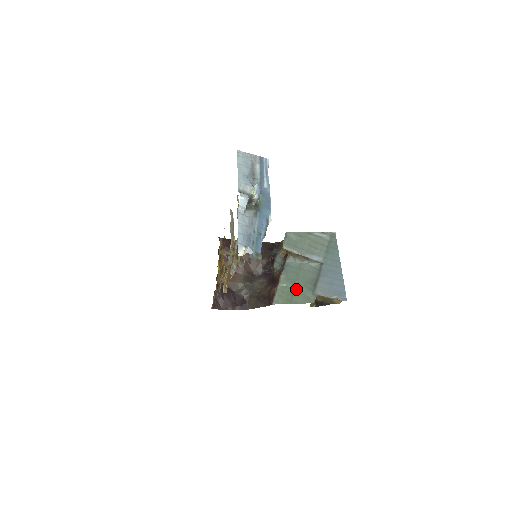
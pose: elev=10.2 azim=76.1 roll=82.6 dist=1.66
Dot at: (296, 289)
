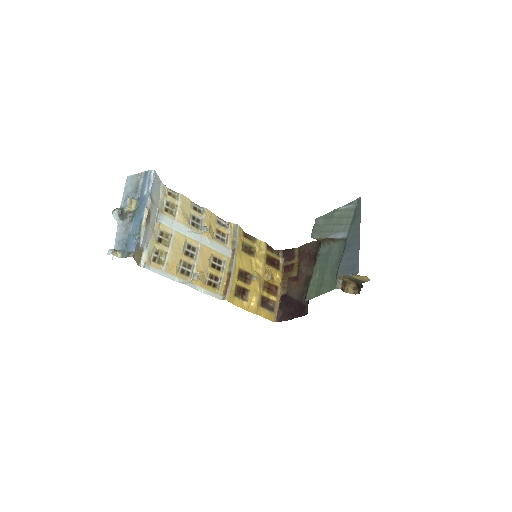
Dot at: (324, 278)
